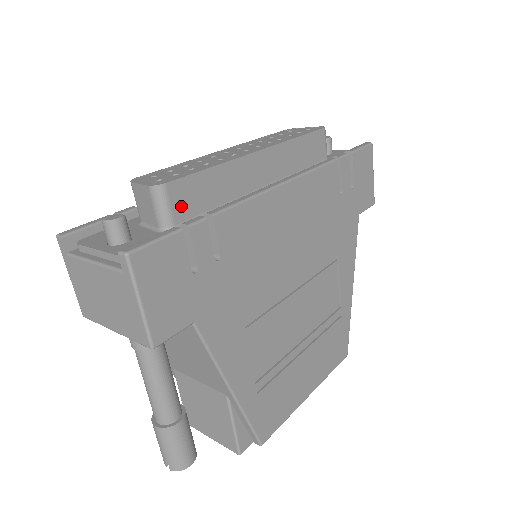
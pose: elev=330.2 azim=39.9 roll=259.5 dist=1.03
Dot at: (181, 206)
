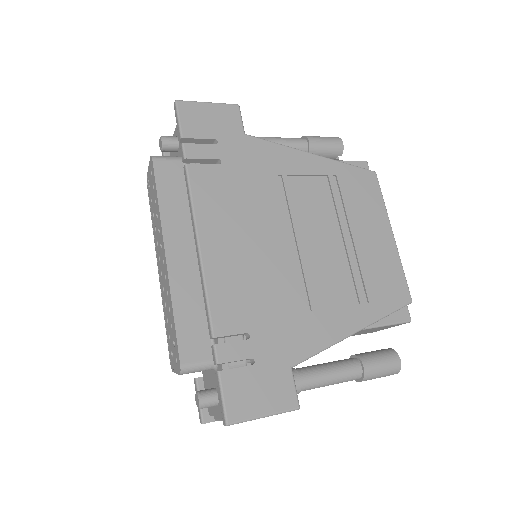
Dot at: (200, 351)
